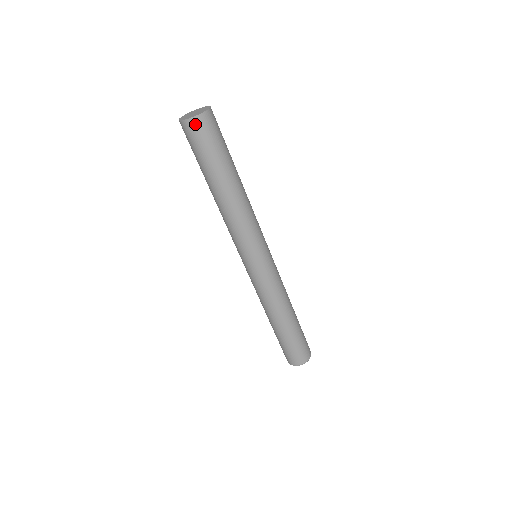
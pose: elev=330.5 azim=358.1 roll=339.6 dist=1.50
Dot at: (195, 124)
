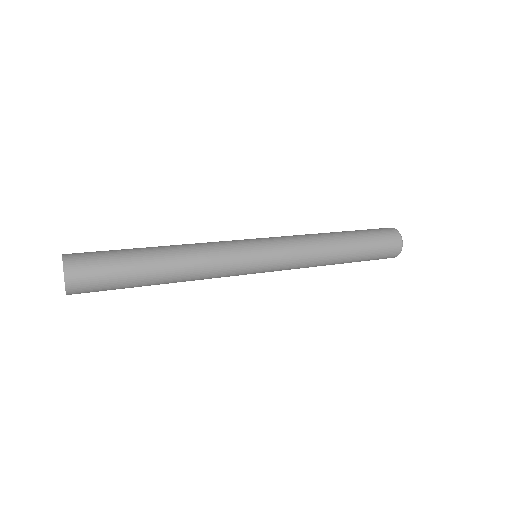
Dot at: occluded
